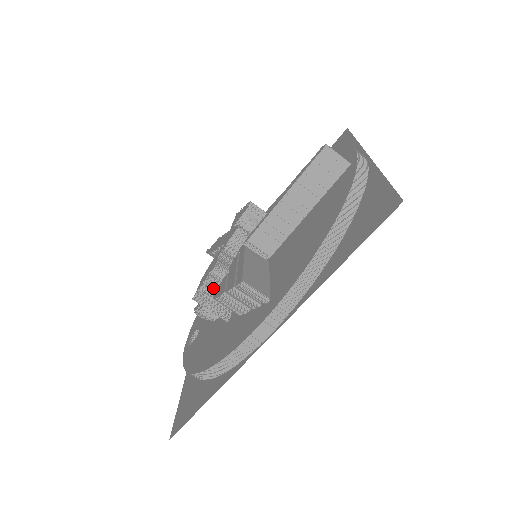
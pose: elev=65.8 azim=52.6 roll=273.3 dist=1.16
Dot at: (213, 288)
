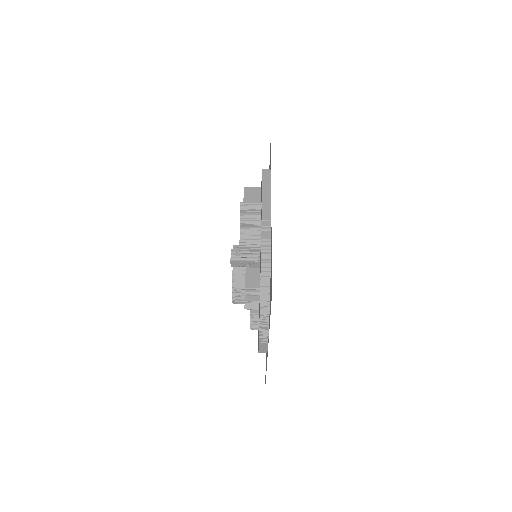
Dot at: (239, 257)
